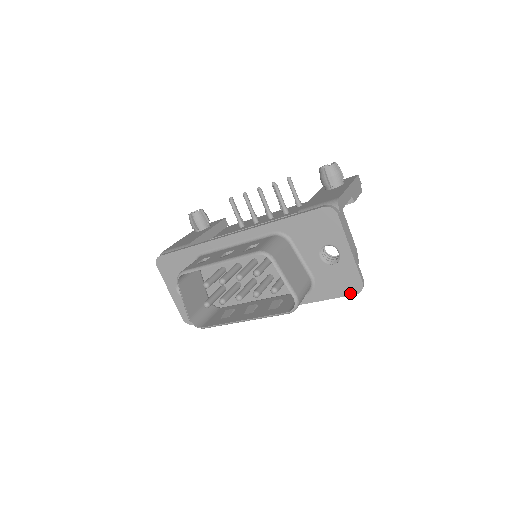
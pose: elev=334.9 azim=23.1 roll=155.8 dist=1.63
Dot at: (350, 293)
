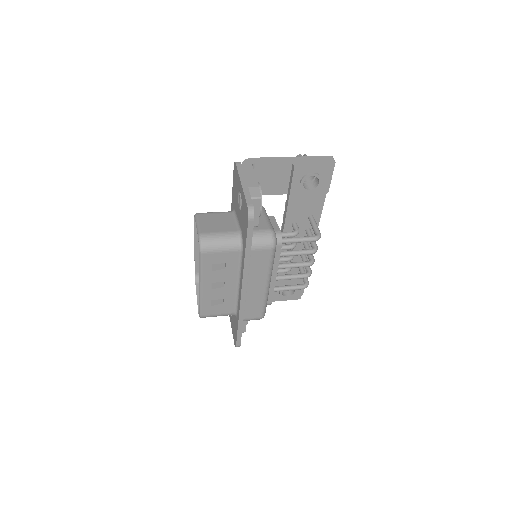
Dot at: (247, 223)
